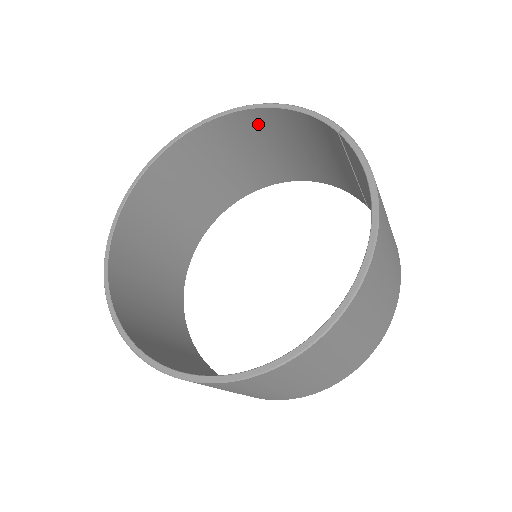
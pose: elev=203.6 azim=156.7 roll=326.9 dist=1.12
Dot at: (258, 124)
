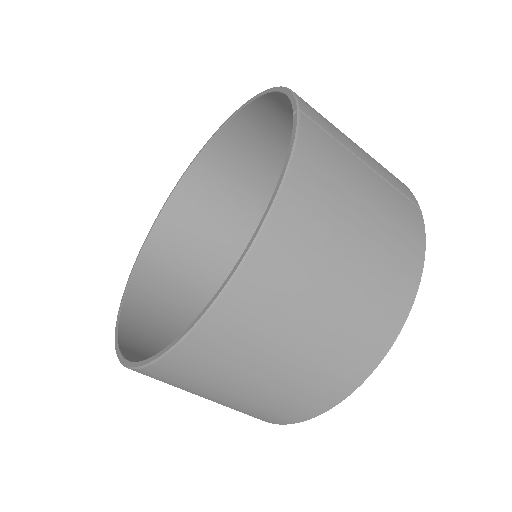
Dot at: (280, 112)
